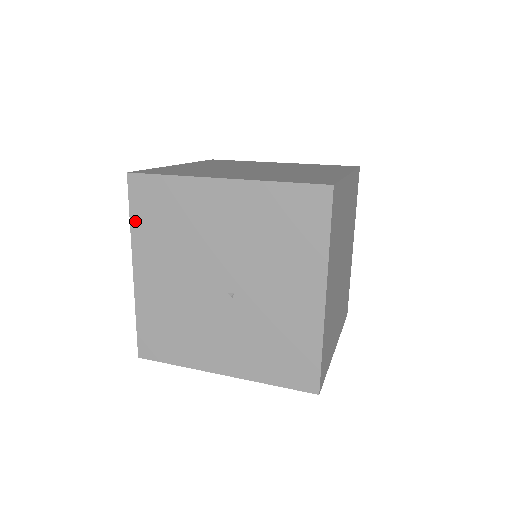
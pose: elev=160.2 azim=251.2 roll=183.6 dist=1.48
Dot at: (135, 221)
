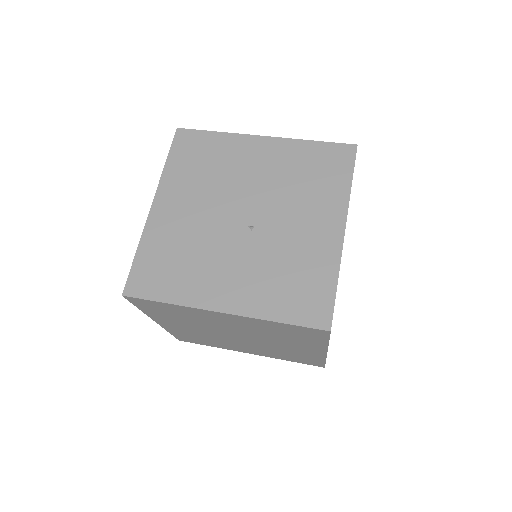
Dot at: (171, 163)
